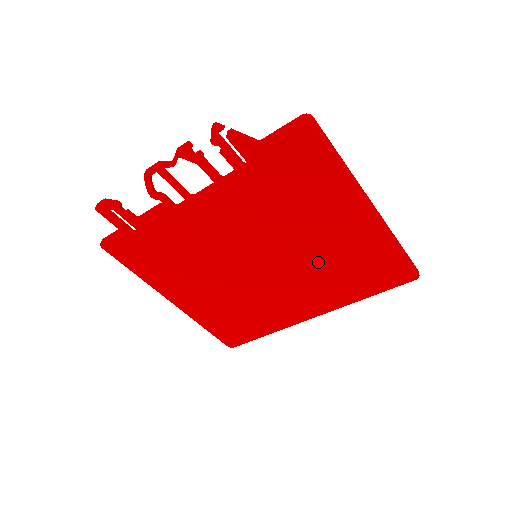
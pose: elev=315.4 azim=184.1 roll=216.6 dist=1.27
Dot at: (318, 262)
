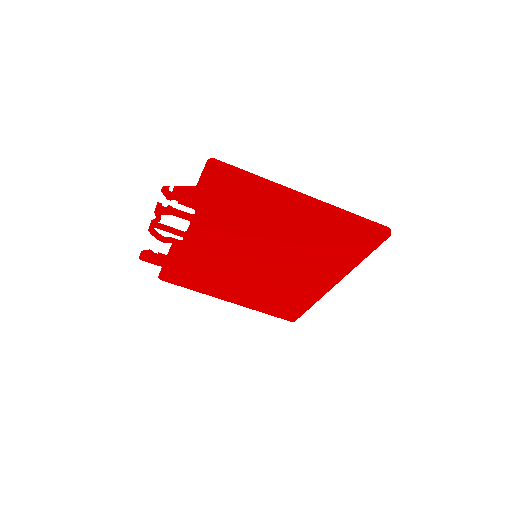
Dot at: (301, 247)
